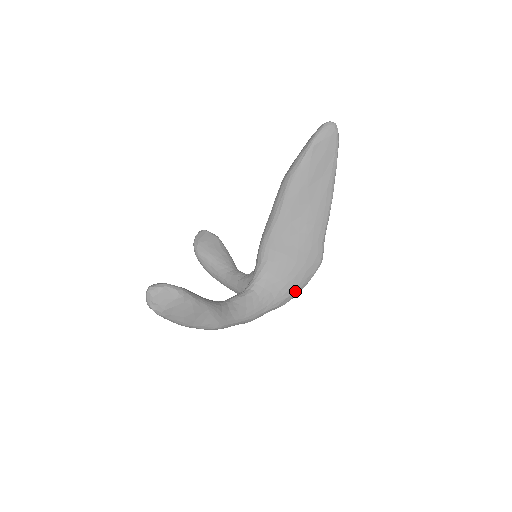
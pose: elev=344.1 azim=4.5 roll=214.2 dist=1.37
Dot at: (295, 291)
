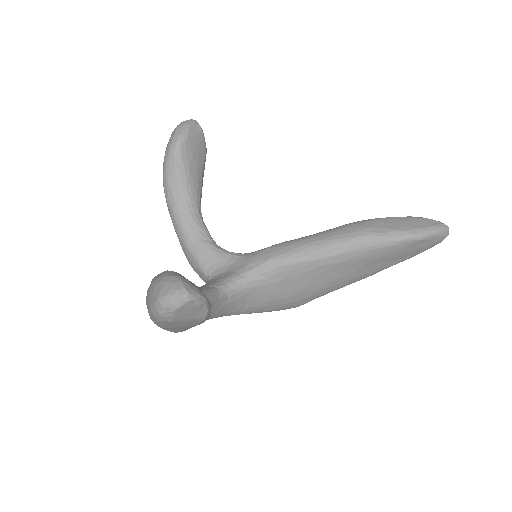
Dot at: (251, 313)
